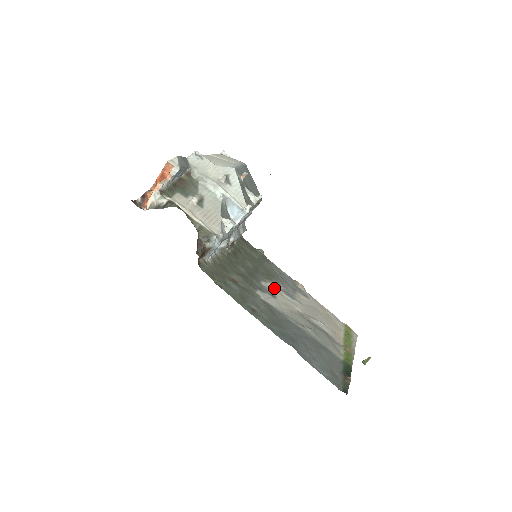
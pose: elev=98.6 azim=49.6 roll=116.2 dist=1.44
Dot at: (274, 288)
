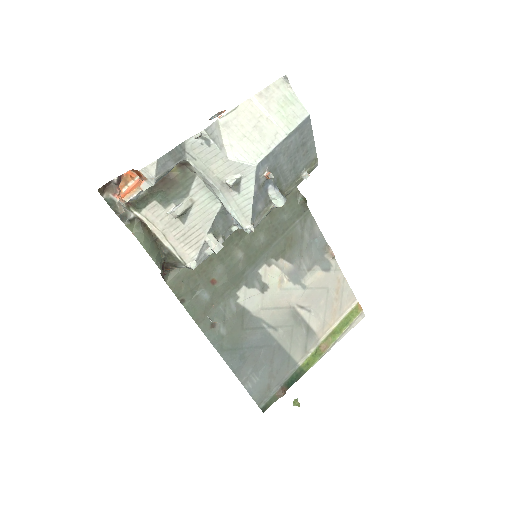
Dot at: (276, 273)
